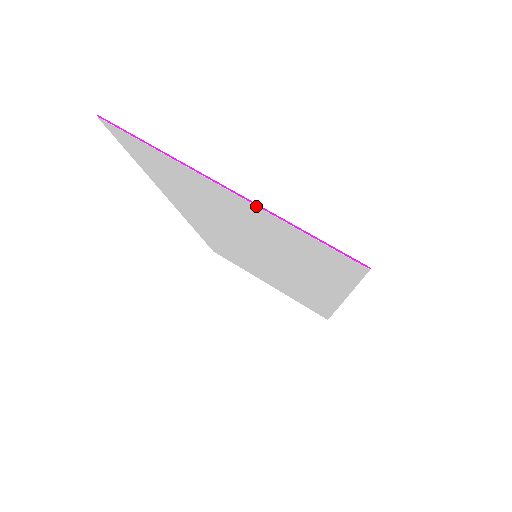
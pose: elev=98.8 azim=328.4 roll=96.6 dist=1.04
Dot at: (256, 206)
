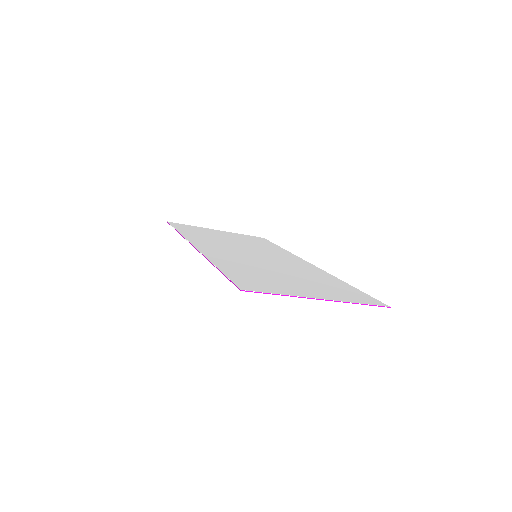
Dot at: occluded
